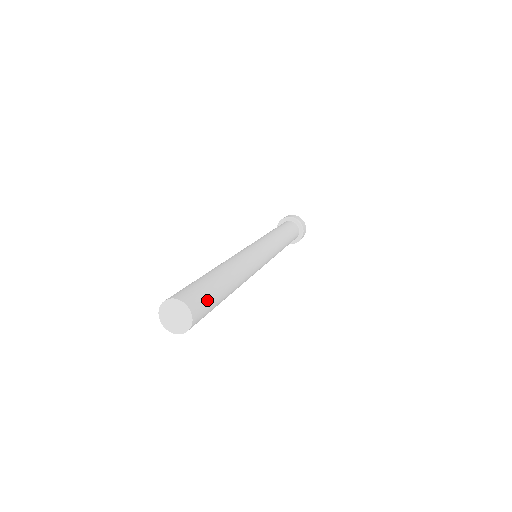
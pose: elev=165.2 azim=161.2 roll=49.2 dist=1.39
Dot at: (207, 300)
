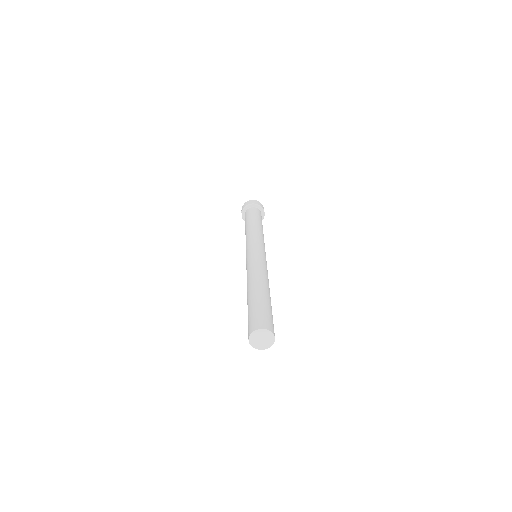
Dot at: occluded
